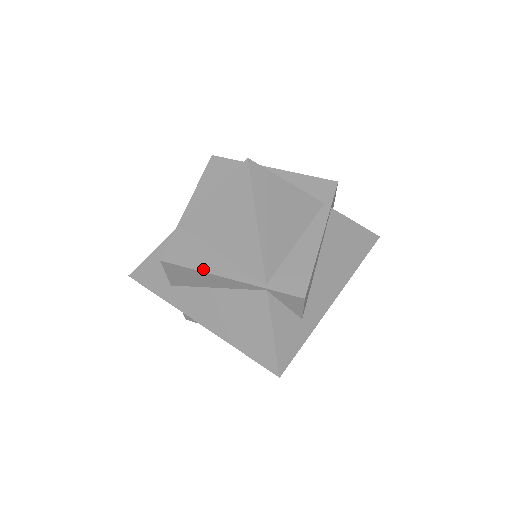
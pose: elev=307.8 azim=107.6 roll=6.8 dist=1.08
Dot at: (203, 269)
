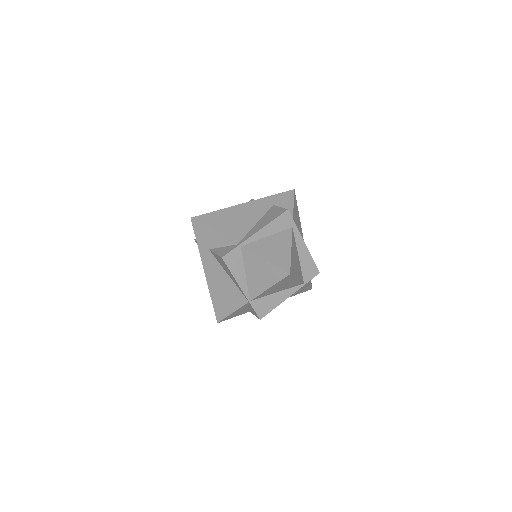
Dot at: (278, 304)
